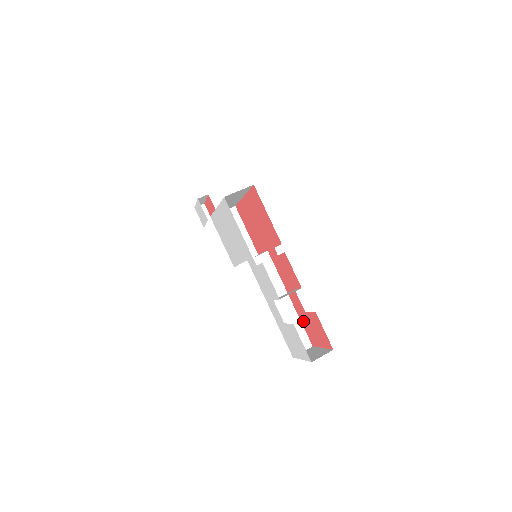
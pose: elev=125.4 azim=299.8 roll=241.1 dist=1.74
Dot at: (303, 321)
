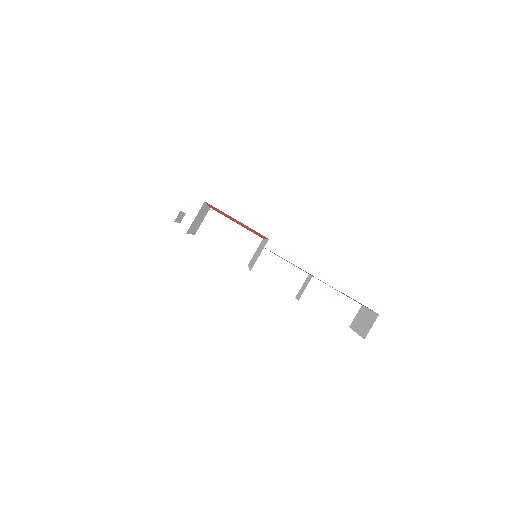
Dot at: occluded
